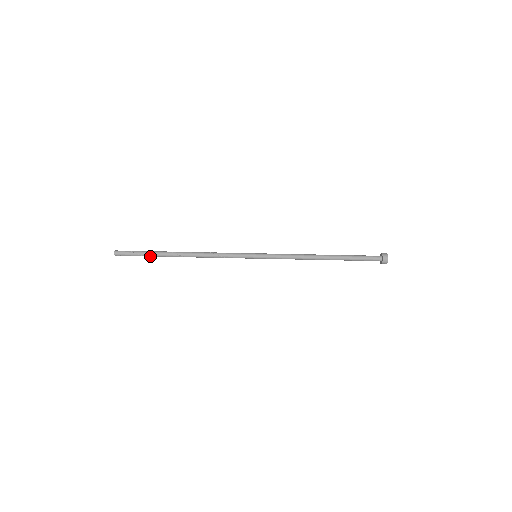
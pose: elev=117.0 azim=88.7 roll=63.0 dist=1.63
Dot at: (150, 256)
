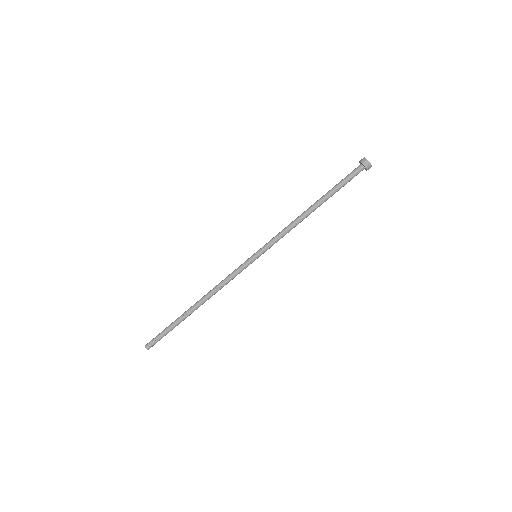
Dot at: (174, 326)
